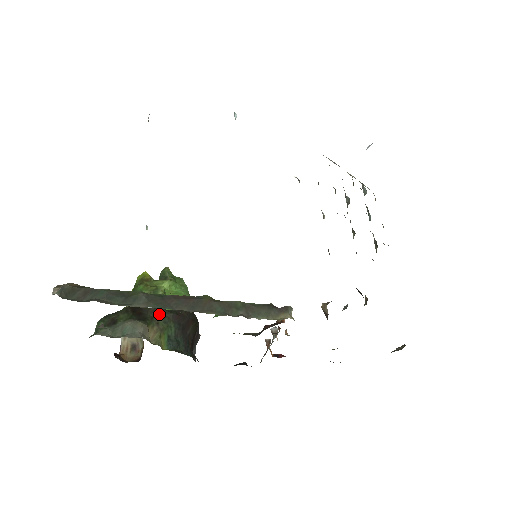
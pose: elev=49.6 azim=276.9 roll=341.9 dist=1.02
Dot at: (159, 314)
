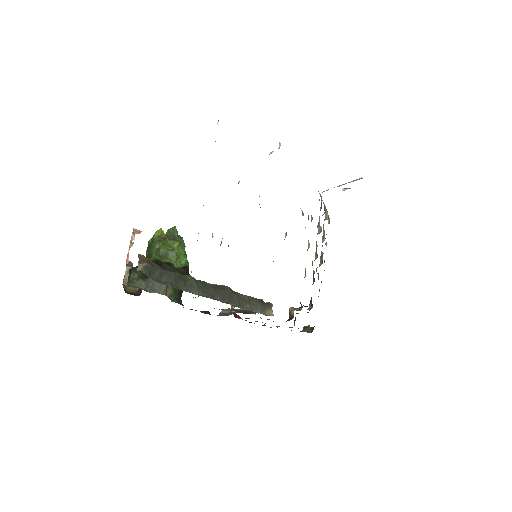
Dot at: occluded
